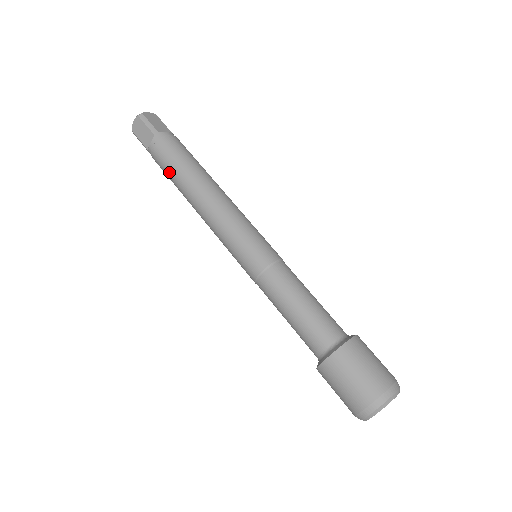
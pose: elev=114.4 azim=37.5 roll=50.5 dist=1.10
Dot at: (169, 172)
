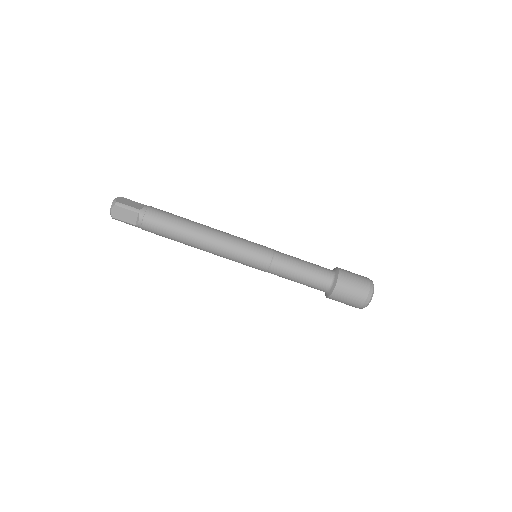
Dot at: (166, 233)
